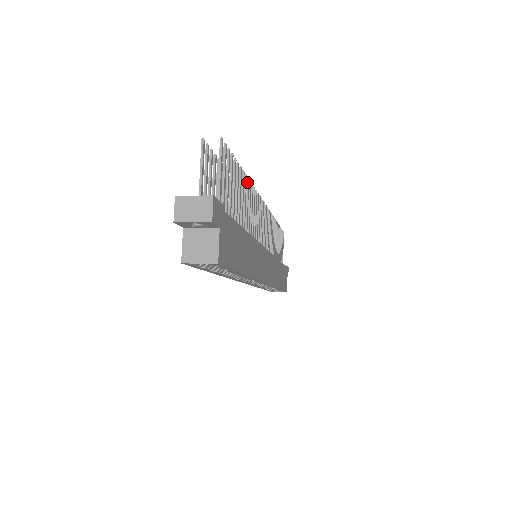
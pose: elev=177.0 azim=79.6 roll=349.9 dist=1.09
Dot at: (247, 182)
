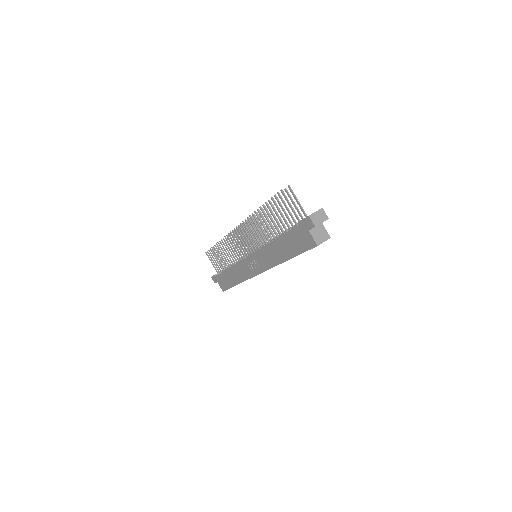
Dot at: (263, 210)
